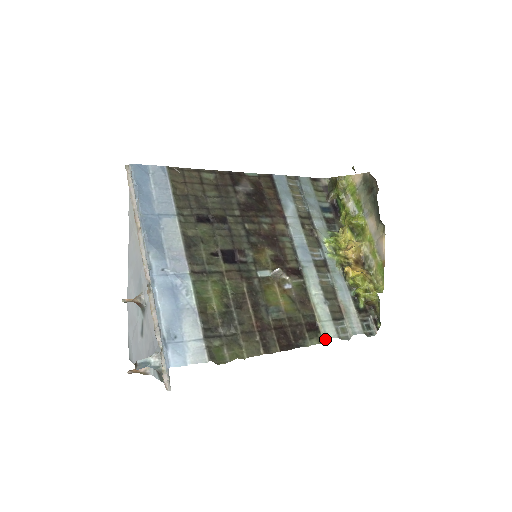
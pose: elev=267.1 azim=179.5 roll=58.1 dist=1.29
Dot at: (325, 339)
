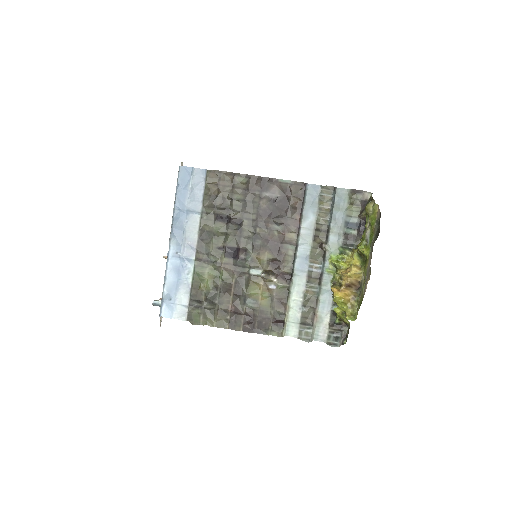
Dot at: (285, 335)
